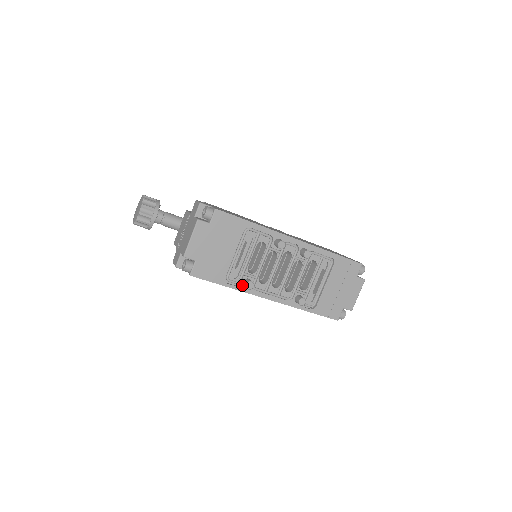
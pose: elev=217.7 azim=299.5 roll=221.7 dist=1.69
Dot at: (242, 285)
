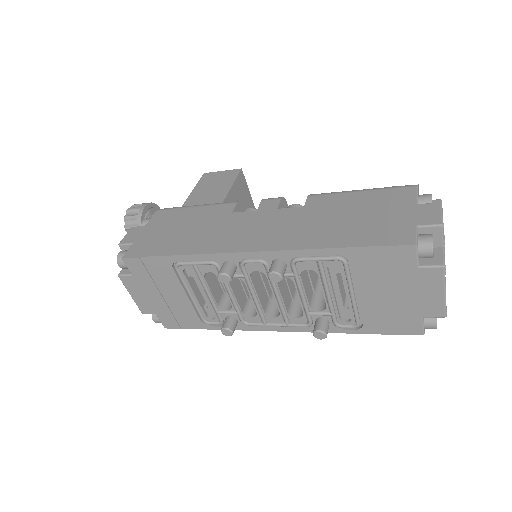
Dot at: occluded
